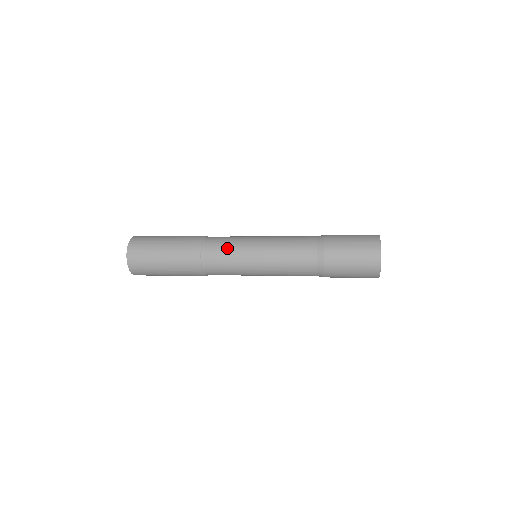
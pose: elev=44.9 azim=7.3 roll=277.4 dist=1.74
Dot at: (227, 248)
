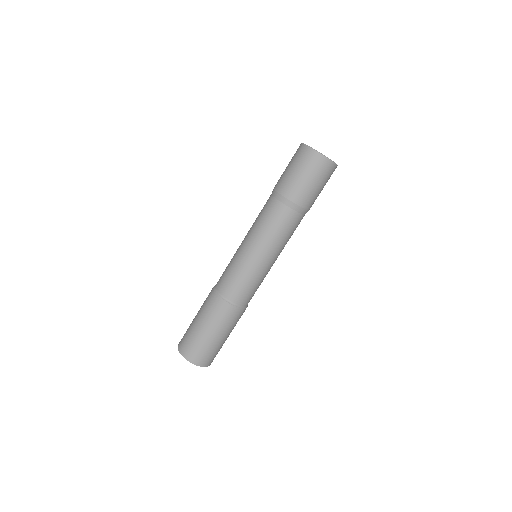
Dot at: (227, 267)
